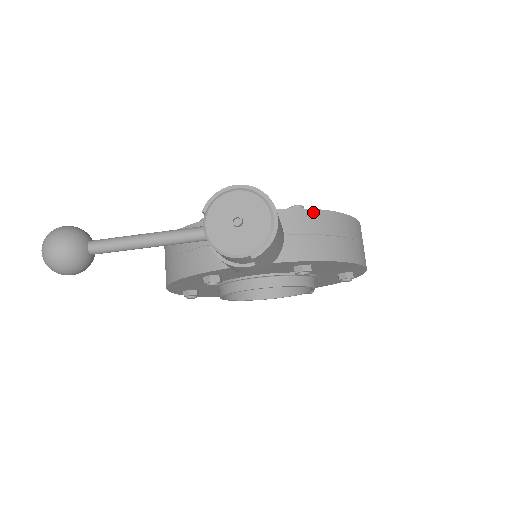
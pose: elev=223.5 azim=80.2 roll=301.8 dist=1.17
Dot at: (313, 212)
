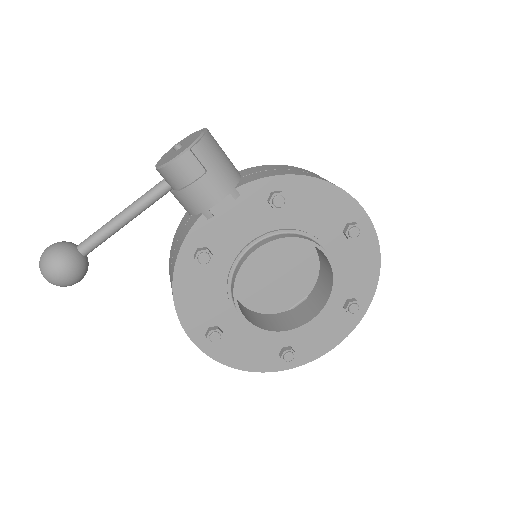
Dot at: (267, 166)
